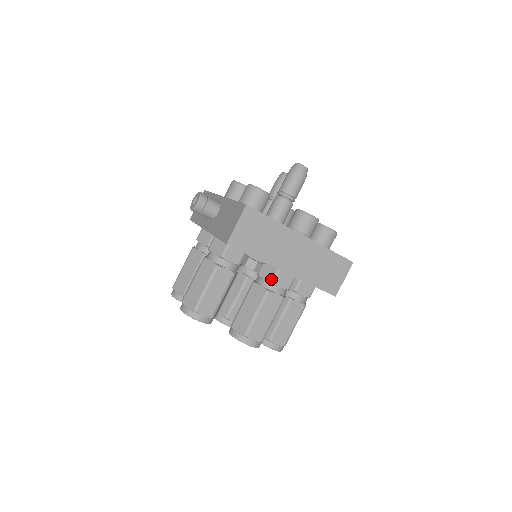
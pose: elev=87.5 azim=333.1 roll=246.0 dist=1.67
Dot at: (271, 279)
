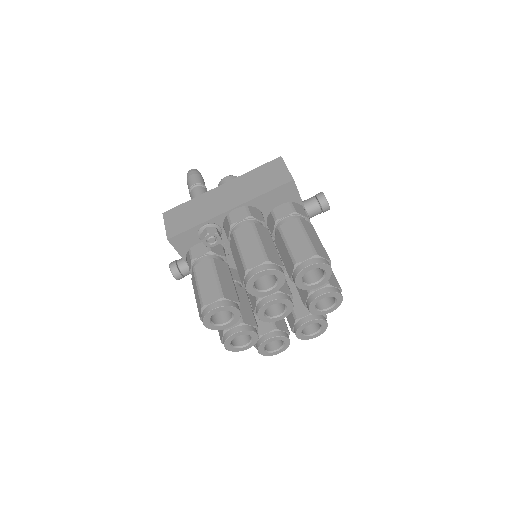
Dot at: (229, 226)
